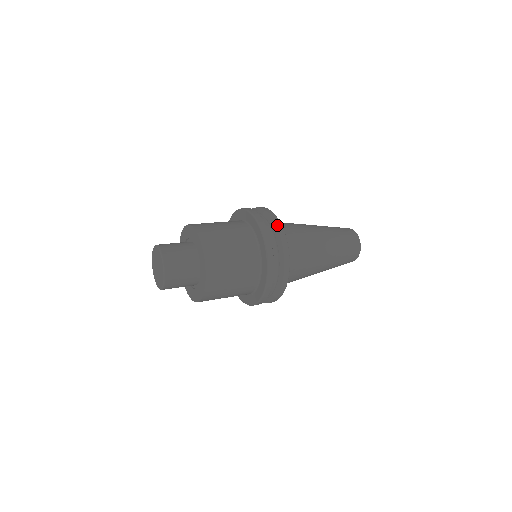
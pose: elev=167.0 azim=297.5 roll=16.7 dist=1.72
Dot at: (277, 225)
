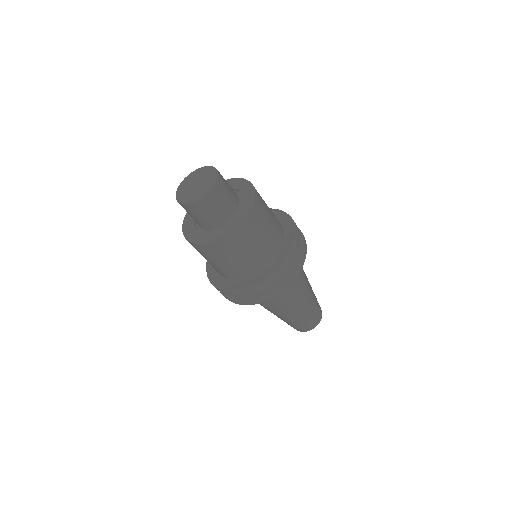
Dot at: occluded
